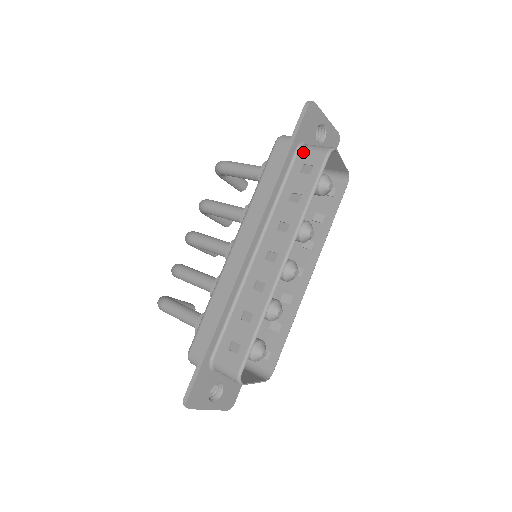
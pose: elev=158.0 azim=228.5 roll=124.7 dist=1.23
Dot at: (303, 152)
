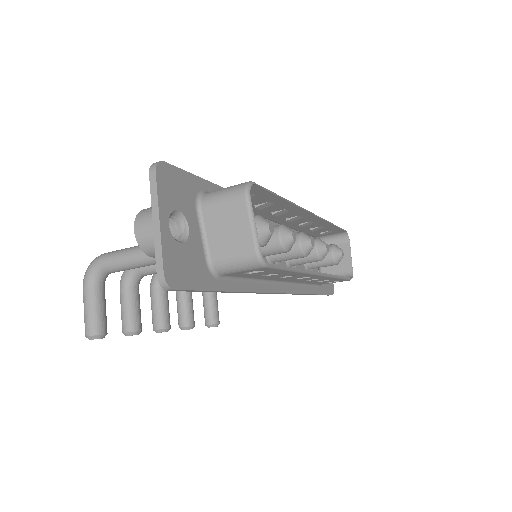
Dot at: occluded
